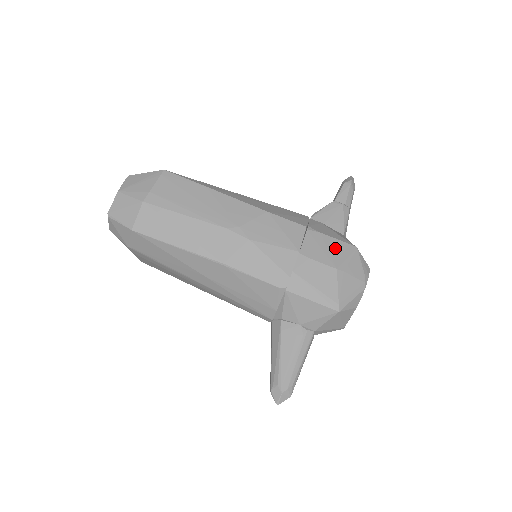
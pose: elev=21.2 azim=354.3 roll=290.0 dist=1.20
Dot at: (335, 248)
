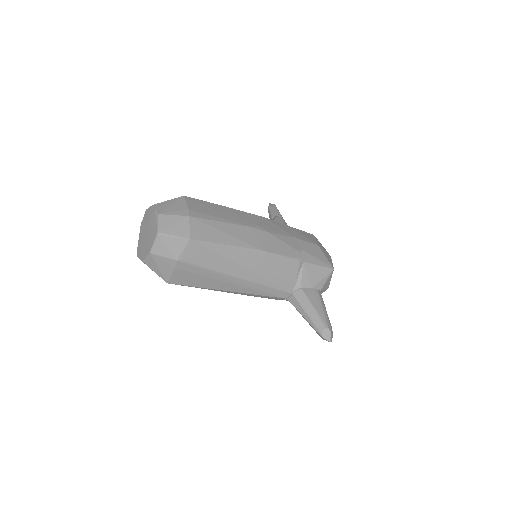
Dot at: (307, 235)
